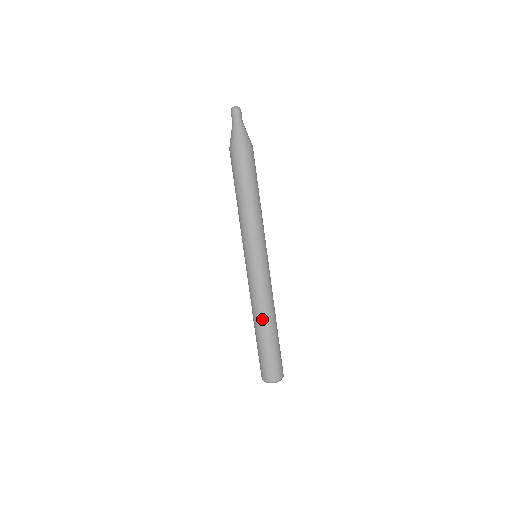
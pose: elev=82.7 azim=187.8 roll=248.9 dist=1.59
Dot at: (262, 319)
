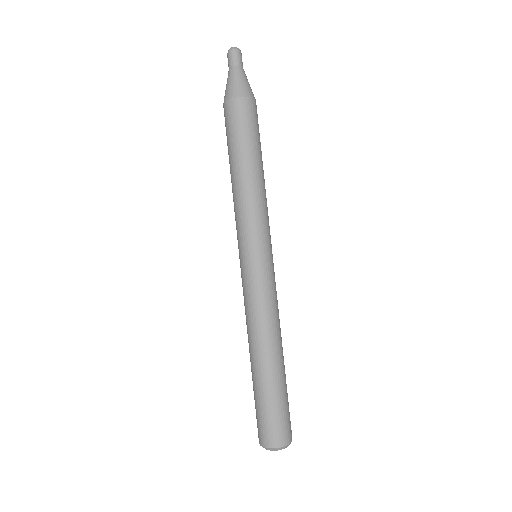
Dot at: (277, 346)
